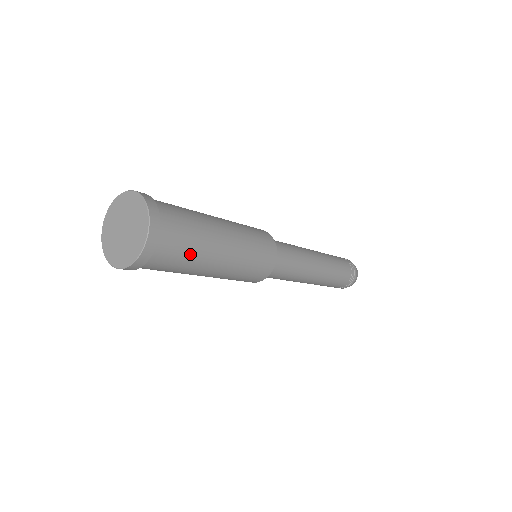
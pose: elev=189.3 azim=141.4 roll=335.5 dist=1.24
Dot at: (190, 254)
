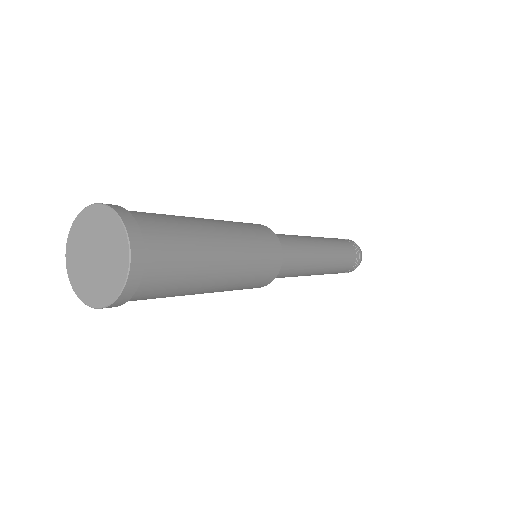
Dot at: (182, 282)
